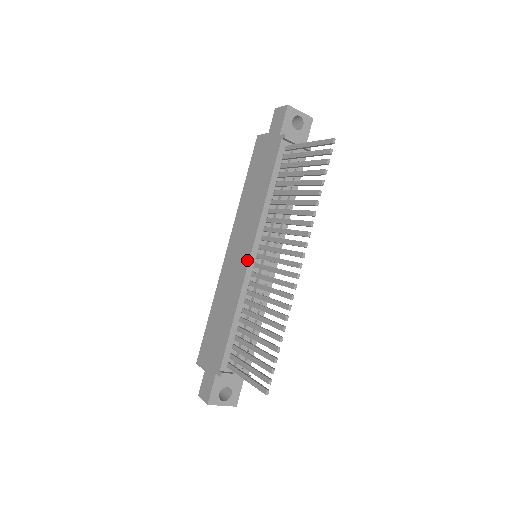
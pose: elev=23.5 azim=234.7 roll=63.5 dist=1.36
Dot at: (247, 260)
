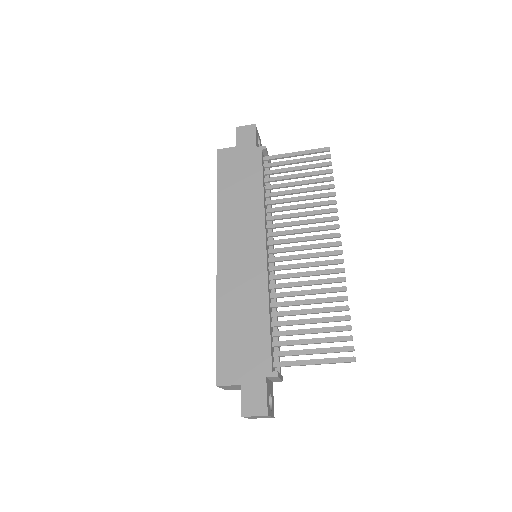
Dot at: (263, 255)
